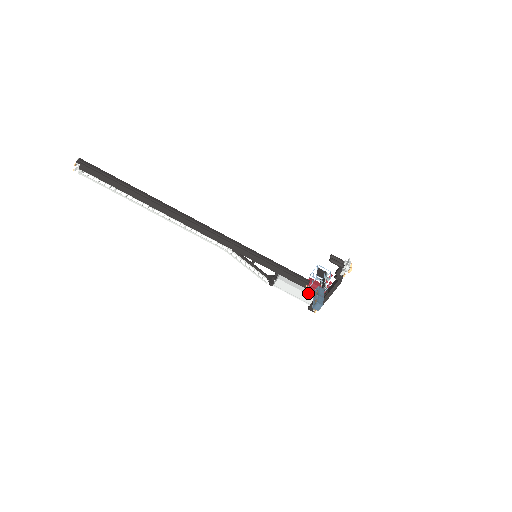
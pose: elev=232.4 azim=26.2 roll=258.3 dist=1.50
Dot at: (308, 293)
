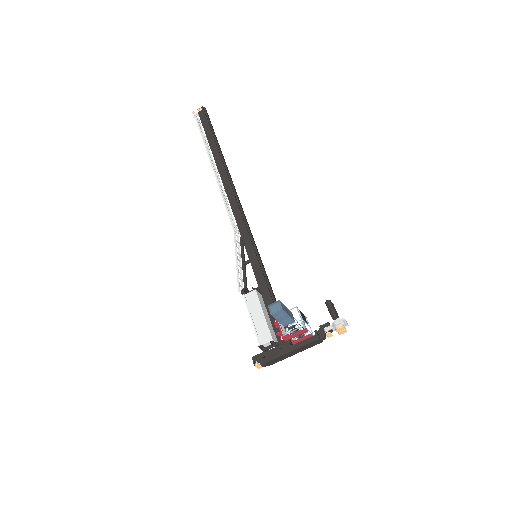
Dot at: (270, 330)
